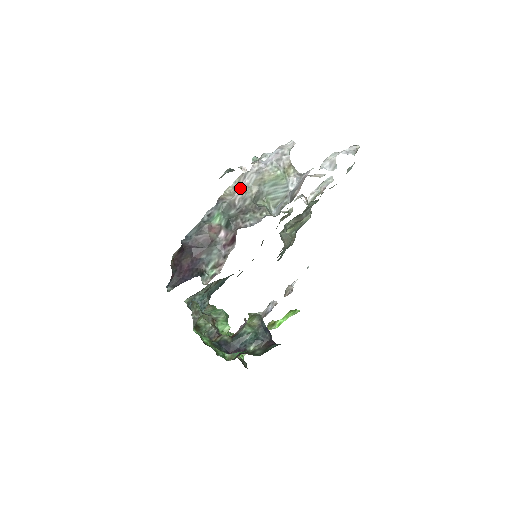
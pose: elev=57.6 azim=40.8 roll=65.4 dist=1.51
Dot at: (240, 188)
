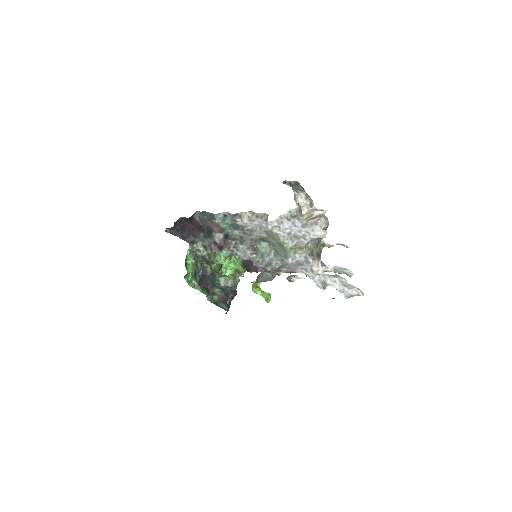
Dot at: (259, 221)
